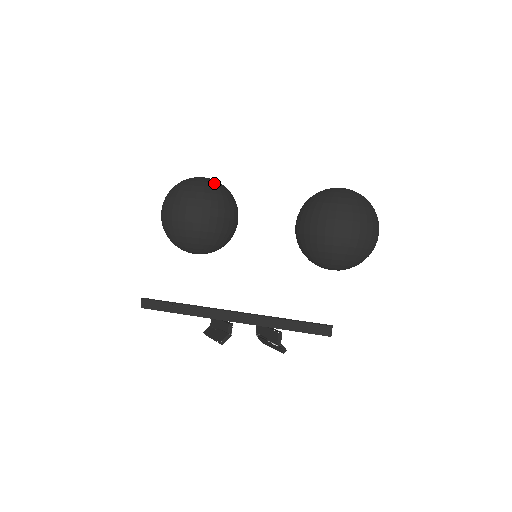
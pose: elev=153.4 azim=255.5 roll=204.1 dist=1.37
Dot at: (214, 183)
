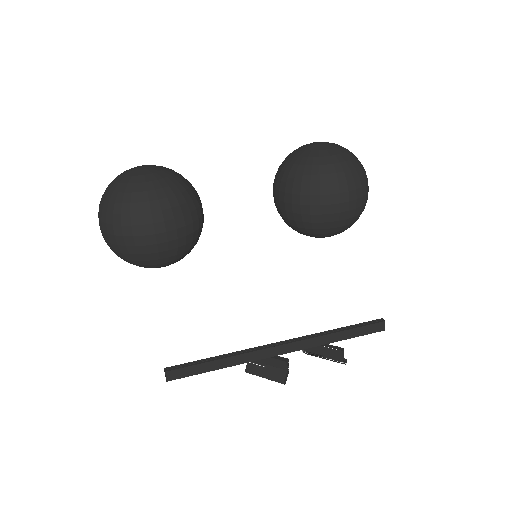
Dot at: (168, 176)
